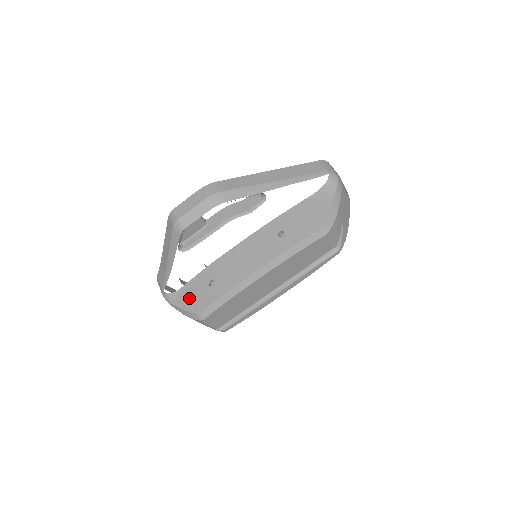
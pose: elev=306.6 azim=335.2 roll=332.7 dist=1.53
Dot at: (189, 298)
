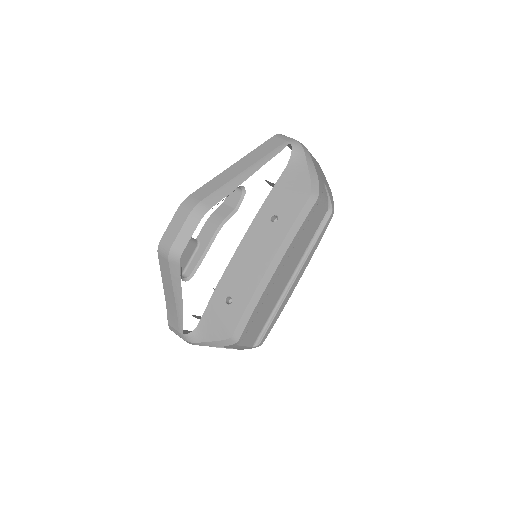
Dot at: (213, 327)
